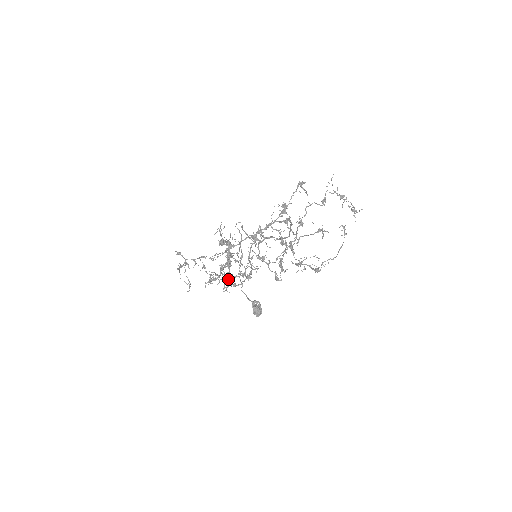
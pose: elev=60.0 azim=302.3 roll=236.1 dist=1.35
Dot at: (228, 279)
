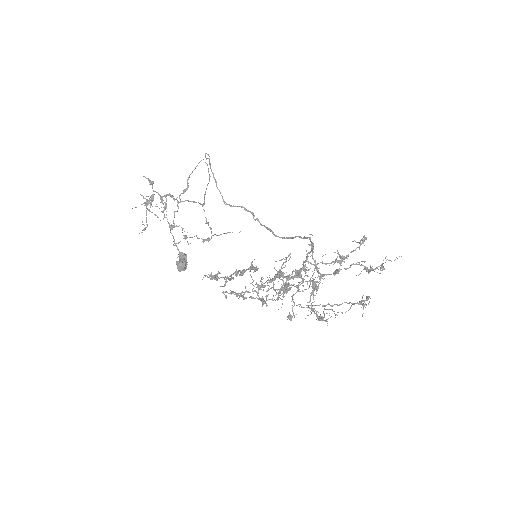
Dot at: occluded
